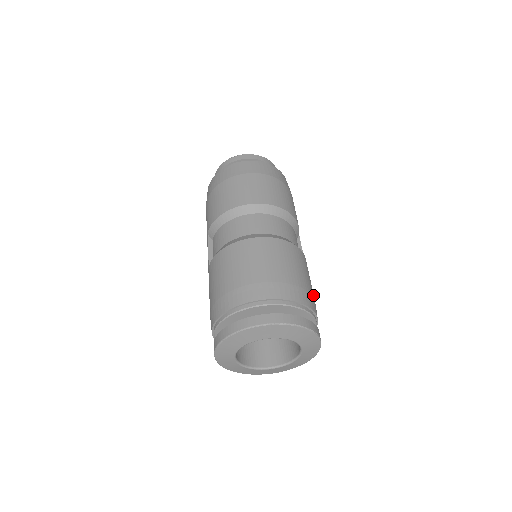
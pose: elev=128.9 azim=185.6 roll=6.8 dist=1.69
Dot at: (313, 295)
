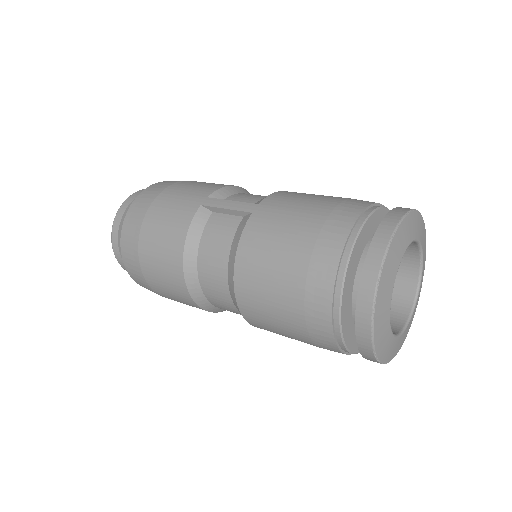
Dot at: occluded
